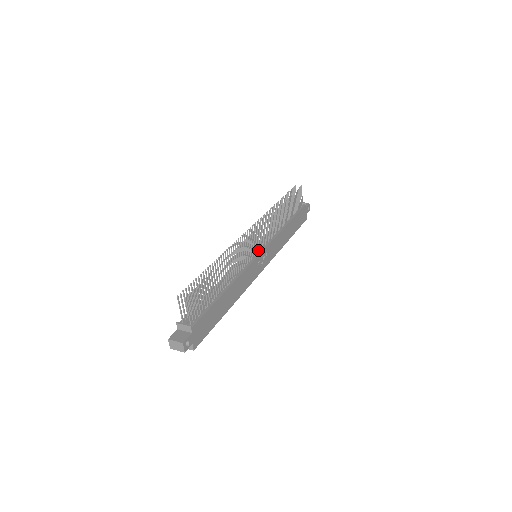
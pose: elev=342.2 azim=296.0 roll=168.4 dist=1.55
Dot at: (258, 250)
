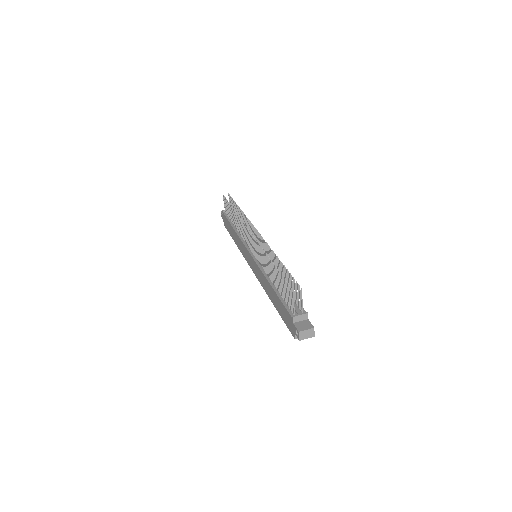
Dot at: occluded
